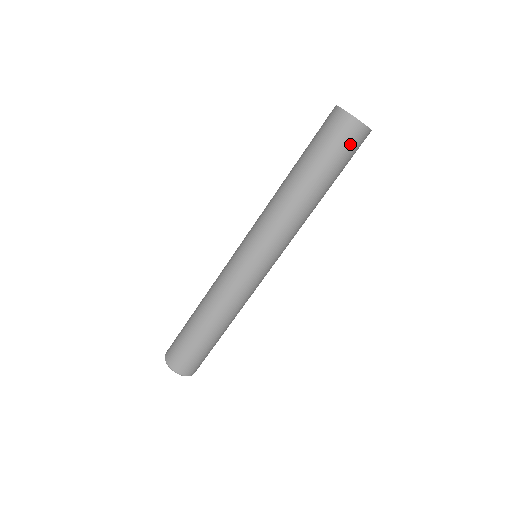
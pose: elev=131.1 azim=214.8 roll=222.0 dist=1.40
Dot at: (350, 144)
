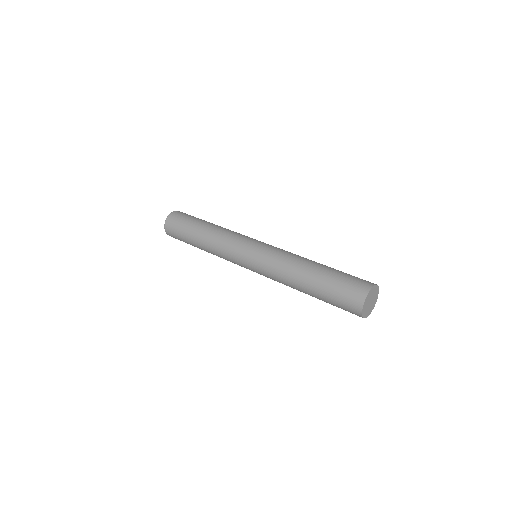
Dot at: (346, 310)
